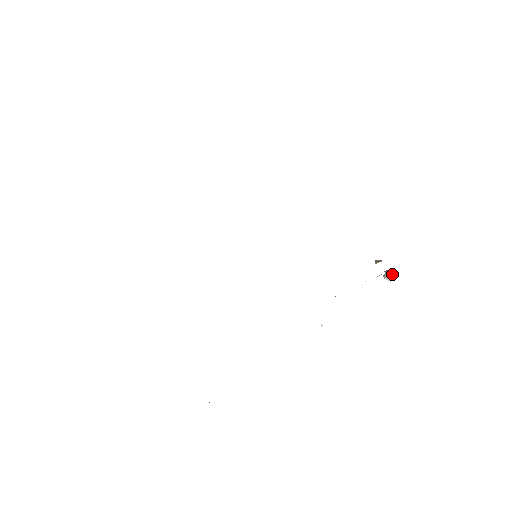
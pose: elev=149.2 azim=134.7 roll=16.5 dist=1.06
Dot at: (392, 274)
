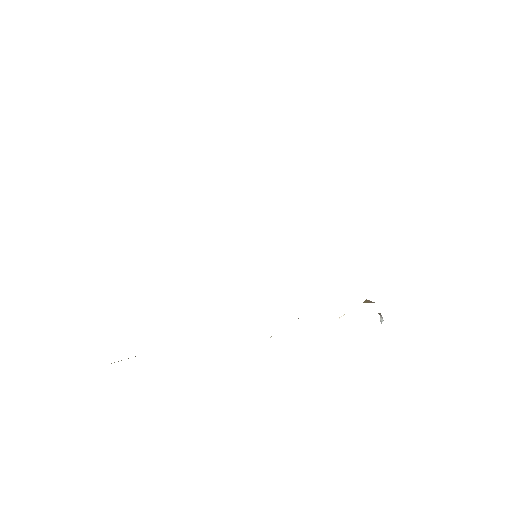
Dot at: occluded
